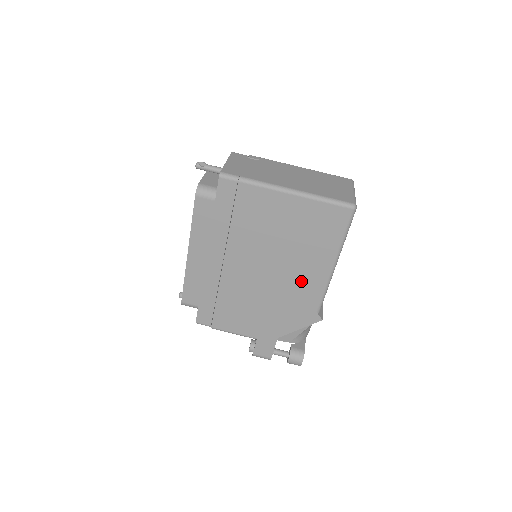
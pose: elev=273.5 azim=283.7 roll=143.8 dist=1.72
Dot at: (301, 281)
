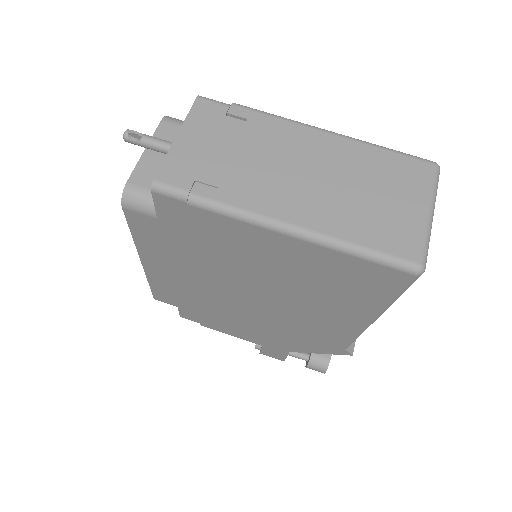
Dot at: (318, 321)
